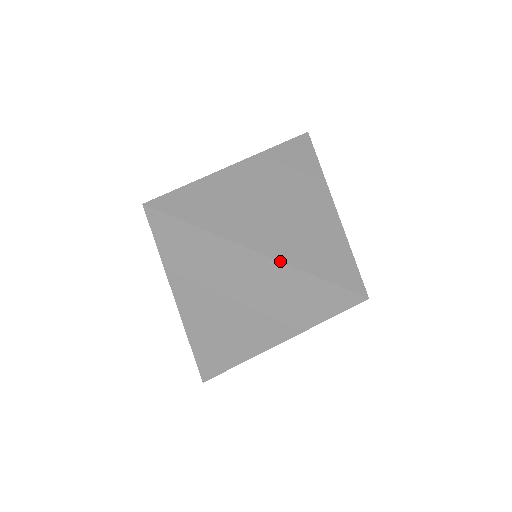
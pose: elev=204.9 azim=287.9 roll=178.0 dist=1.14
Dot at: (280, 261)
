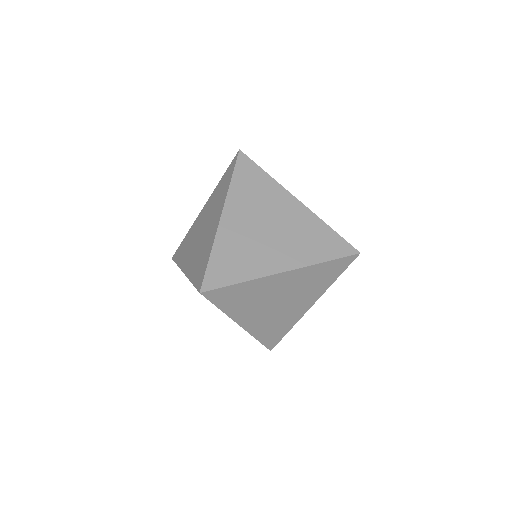
Dot at: occluded
